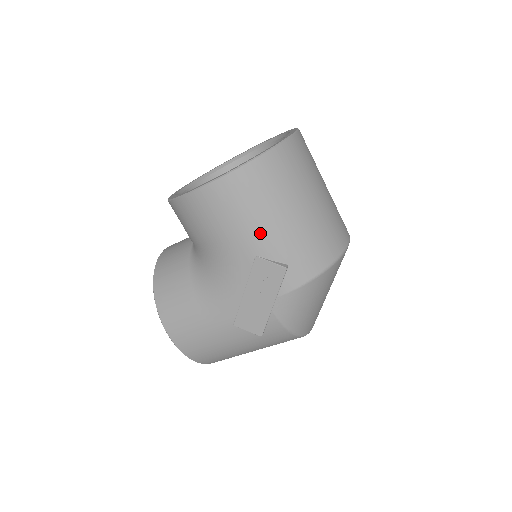
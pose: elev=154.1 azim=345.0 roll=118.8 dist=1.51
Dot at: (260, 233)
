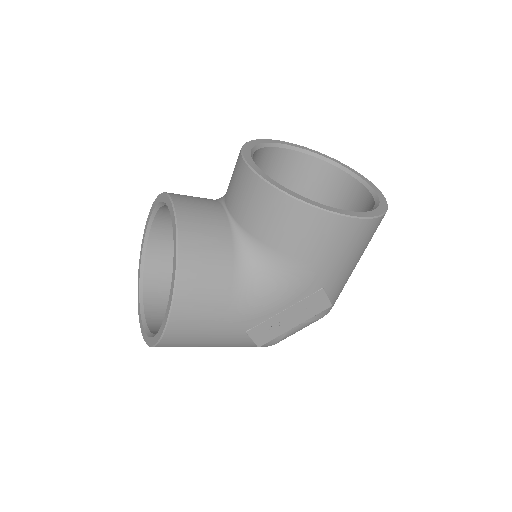
Dot at: (341, 272)
